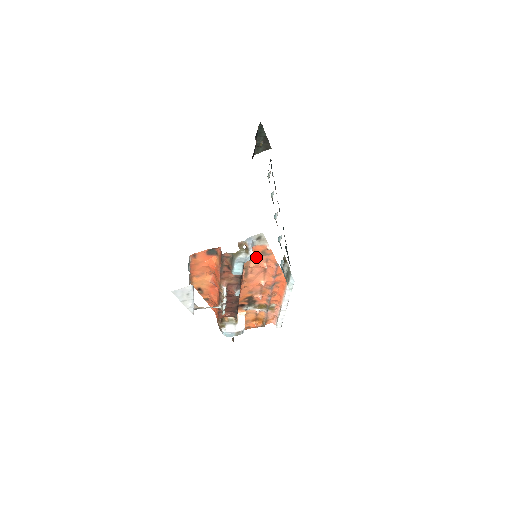
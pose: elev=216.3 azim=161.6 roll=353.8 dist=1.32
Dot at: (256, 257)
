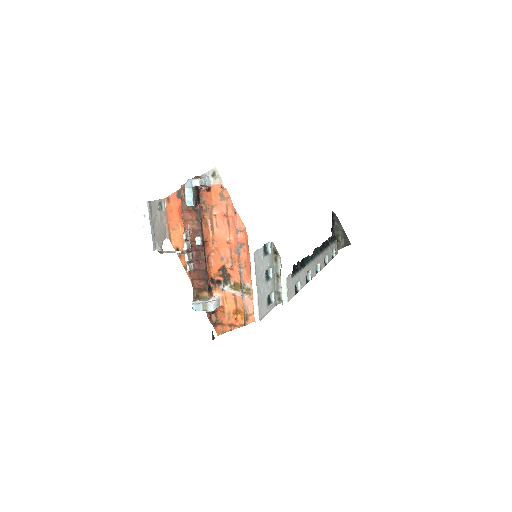
Dot at: (217, 202)
